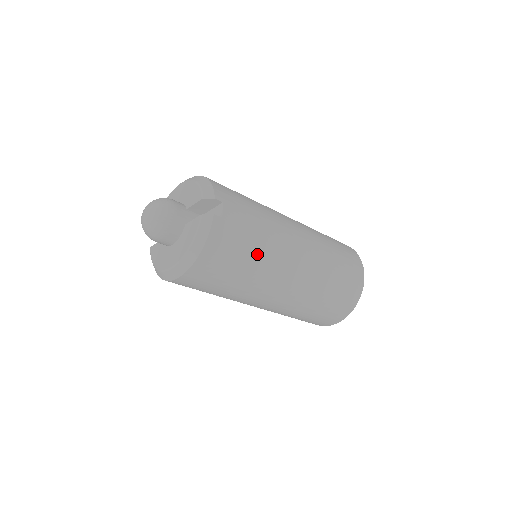
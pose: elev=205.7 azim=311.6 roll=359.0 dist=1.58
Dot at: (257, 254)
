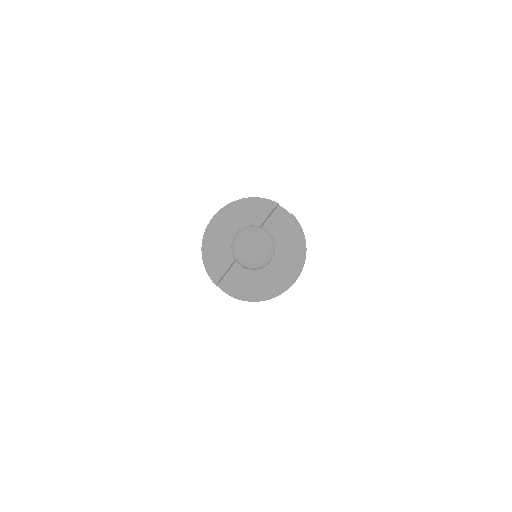
Dot at: occluded
